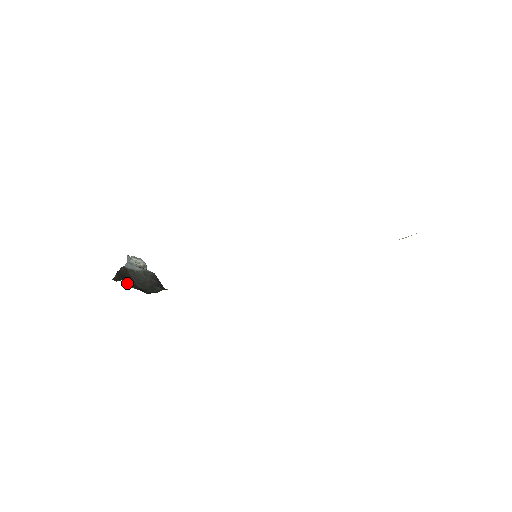
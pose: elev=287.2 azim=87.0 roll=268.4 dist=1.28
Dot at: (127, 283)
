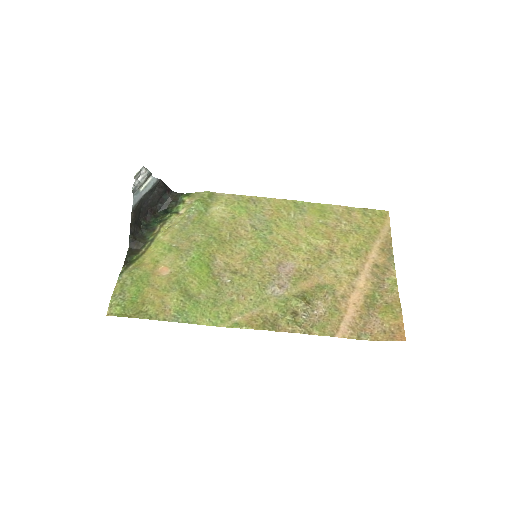
Dot at: (139, 223)
